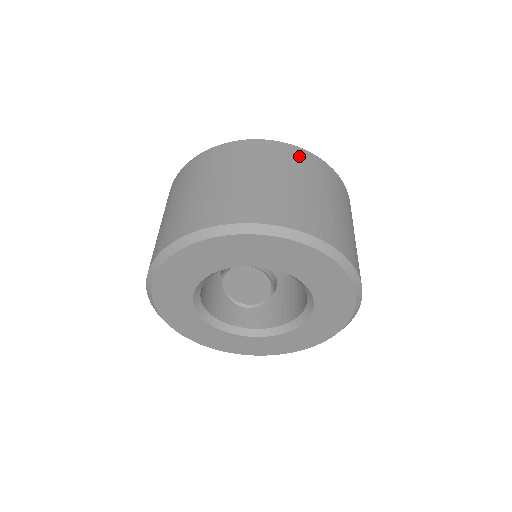
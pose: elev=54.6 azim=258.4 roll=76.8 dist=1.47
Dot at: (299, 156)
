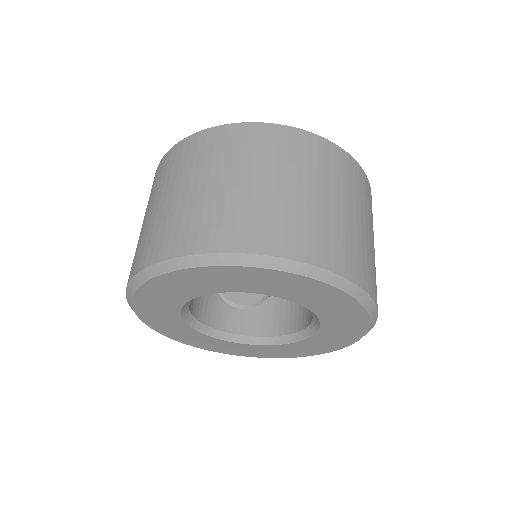
Dot at: (322, 151)
